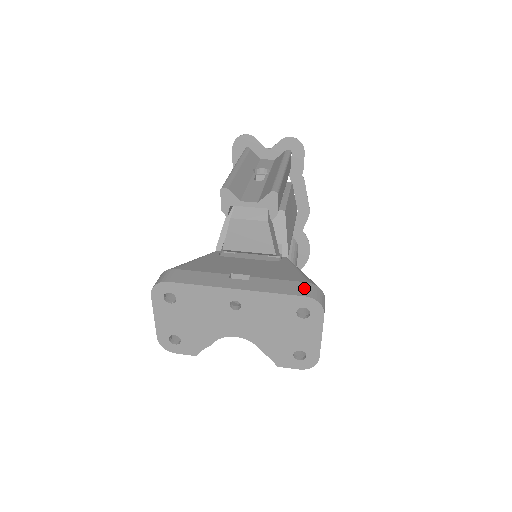
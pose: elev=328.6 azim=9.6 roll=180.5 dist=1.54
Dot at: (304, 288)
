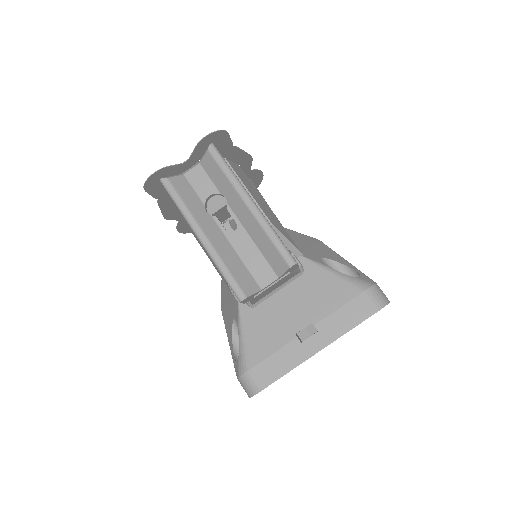
Dot at: (367, 303)
